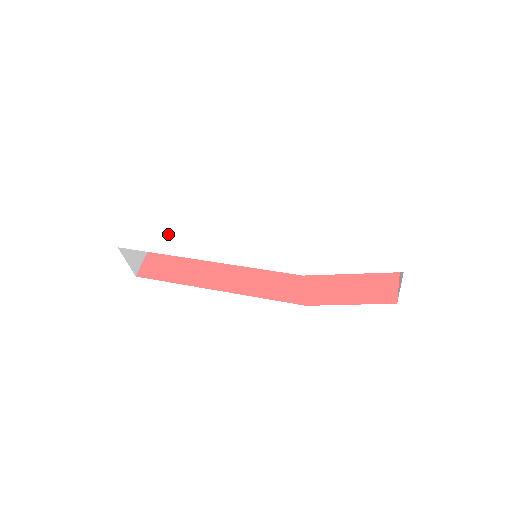
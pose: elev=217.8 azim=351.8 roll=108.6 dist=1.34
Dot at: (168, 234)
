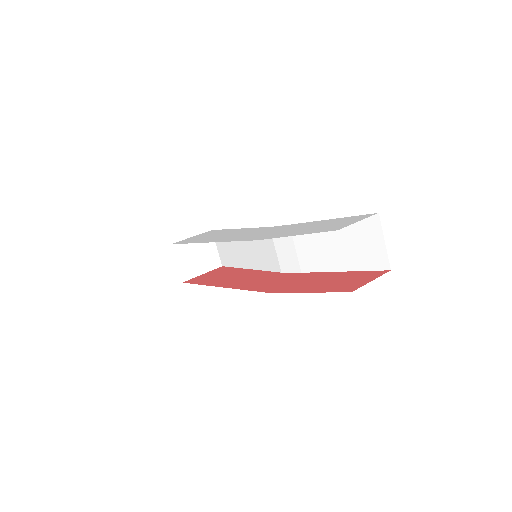
Dot at: (205, 237)
